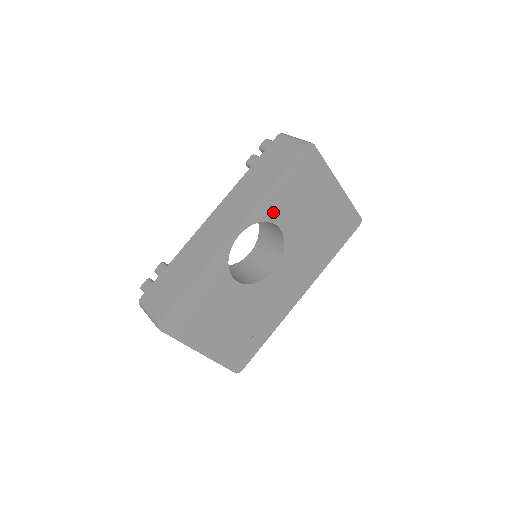
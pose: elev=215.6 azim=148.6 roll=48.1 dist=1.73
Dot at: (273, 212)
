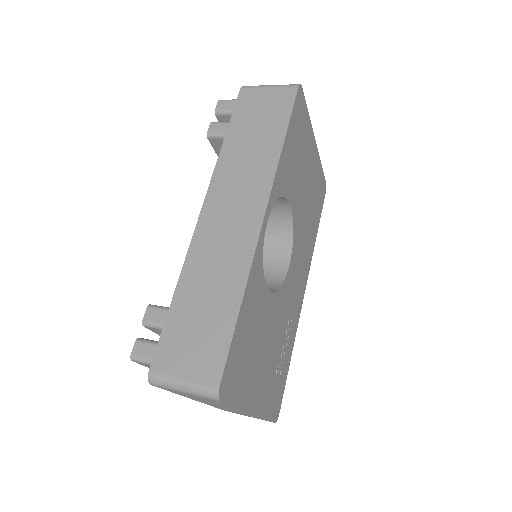
Dot at: (285, 182)
